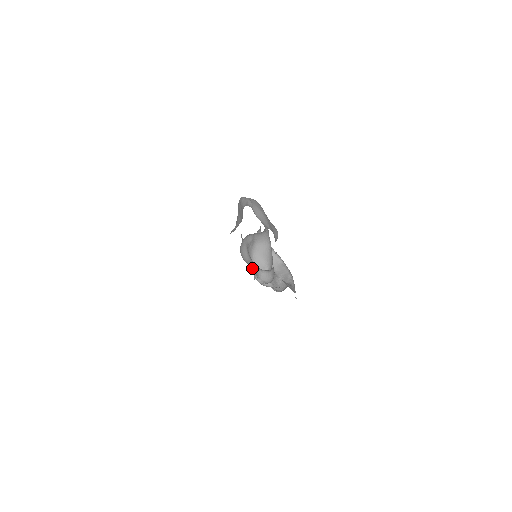
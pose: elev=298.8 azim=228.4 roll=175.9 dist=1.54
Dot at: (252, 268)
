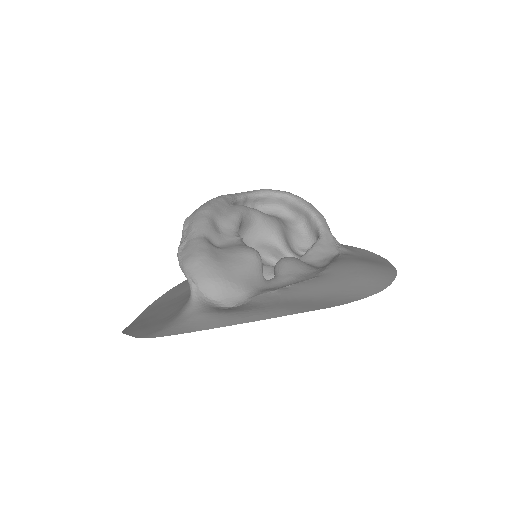
Dot at: (263, 258)
